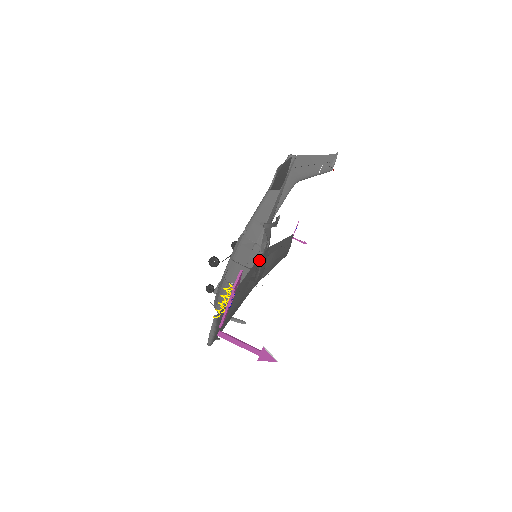
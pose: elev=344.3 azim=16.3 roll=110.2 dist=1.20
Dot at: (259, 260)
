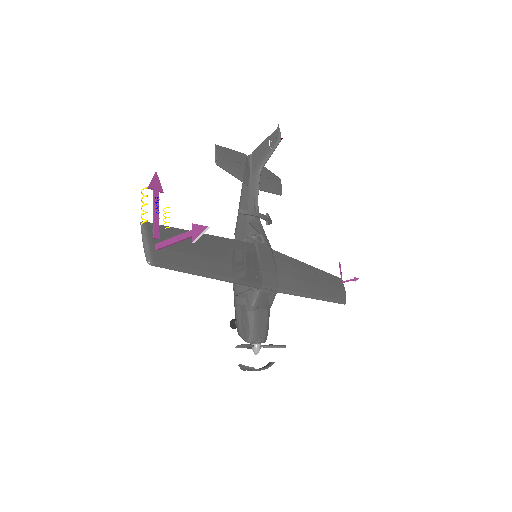
Dot at: (250, 247)
